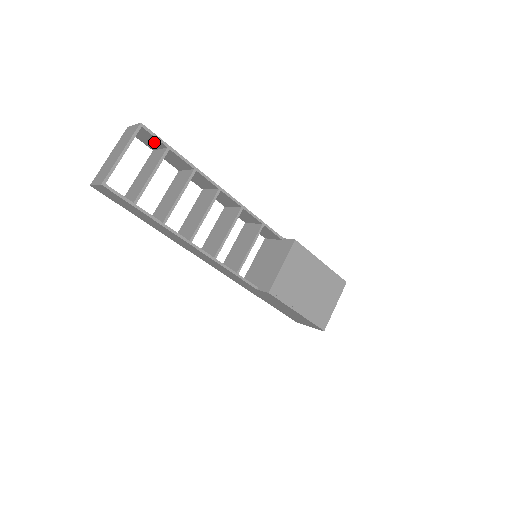
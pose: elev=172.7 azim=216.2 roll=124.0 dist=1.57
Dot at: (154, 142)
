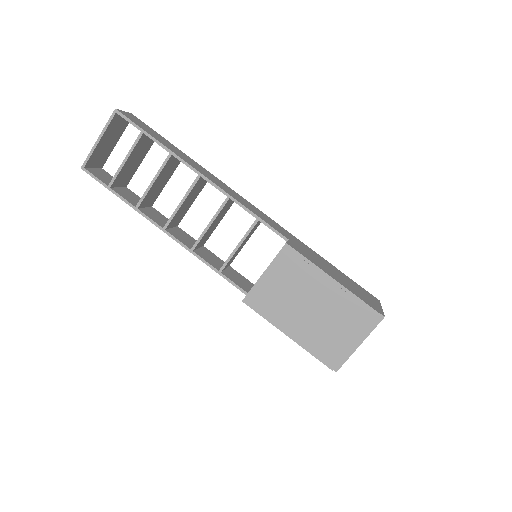
Dot at: occluded
